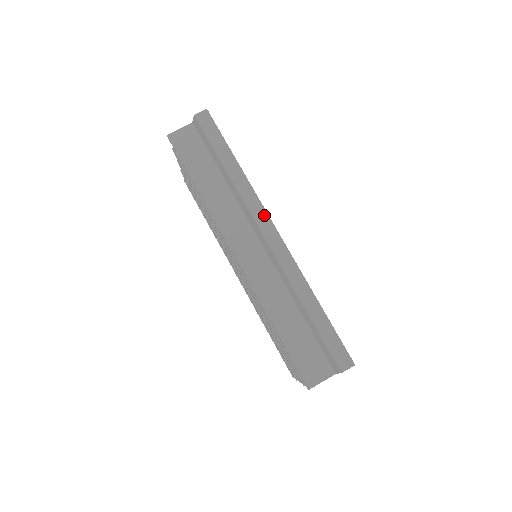
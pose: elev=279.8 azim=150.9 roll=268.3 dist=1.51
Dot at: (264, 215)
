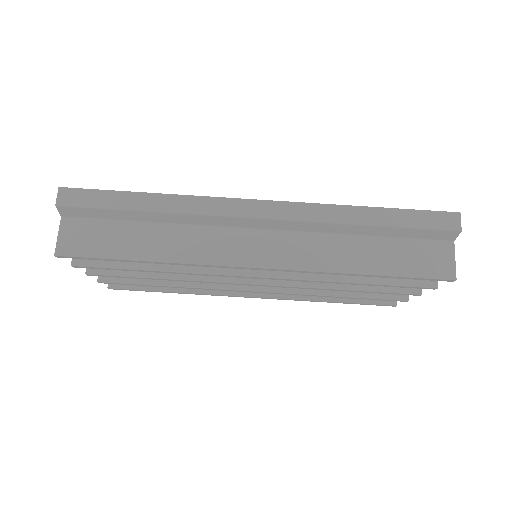
Dot at: (233, 203)
